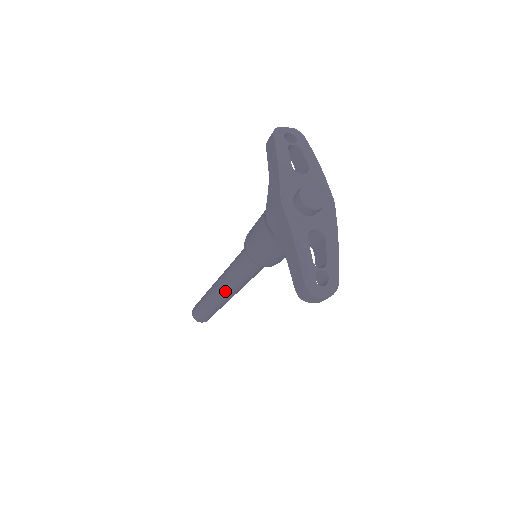
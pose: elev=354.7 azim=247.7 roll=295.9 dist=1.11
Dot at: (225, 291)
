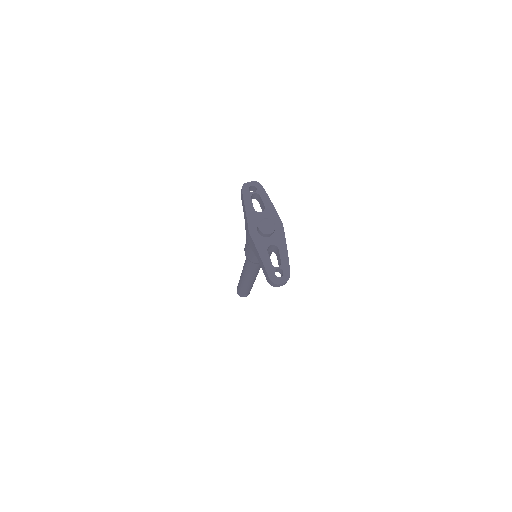
Dot at: (247, 278)
